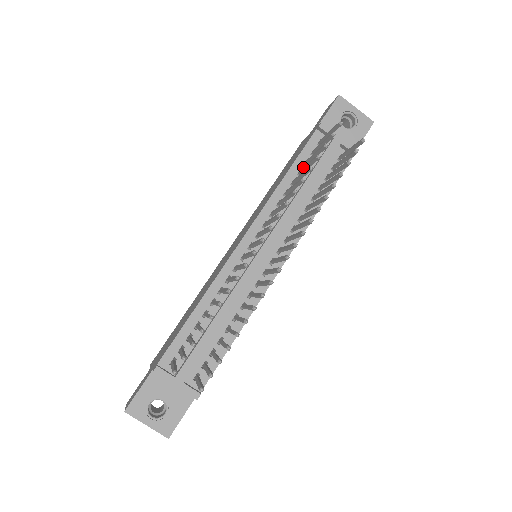
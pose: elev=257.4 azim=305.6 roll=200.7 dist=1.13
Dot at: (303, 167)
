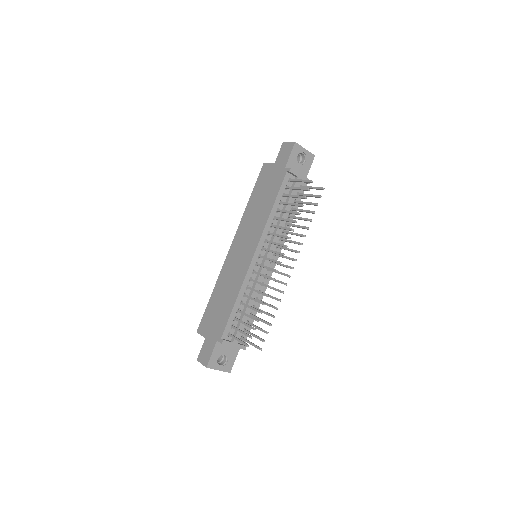
Dot at: (285, 203)
